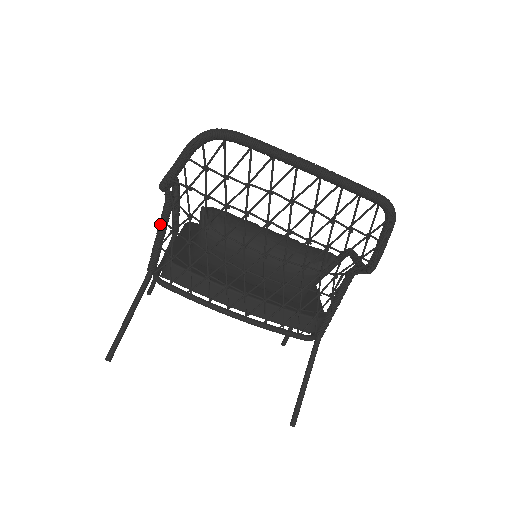
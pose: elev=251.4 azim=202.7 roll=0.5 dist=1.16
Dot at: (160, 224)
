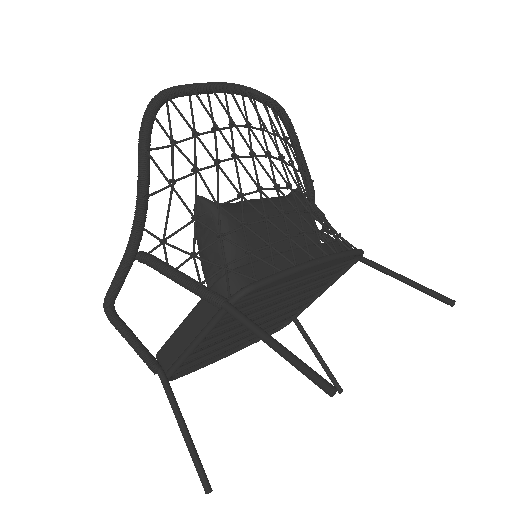
Dot at: (172, 271)
